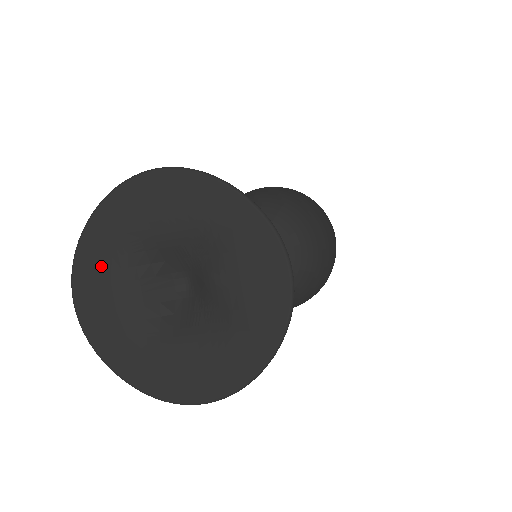
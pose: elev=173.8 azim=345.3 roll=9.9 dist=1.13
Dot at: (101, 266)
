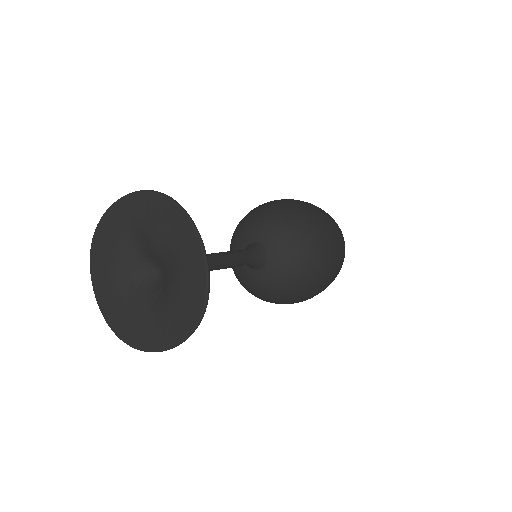
Dot at: (115, 307)
